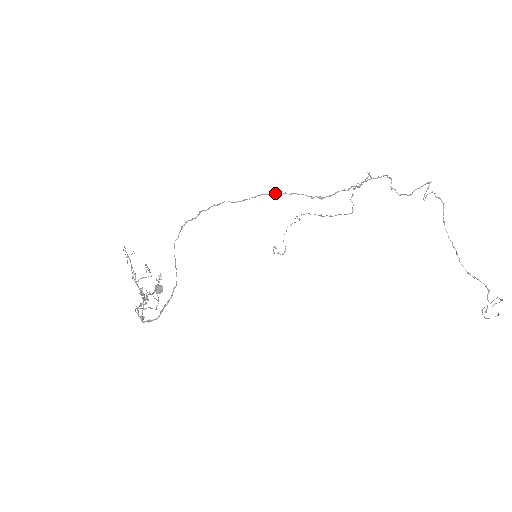
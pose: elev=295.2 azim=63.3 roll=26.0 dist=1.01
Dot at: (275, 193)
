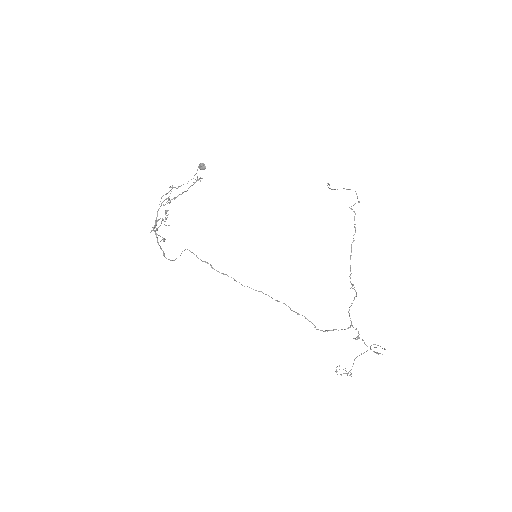
Dot at: occluded
